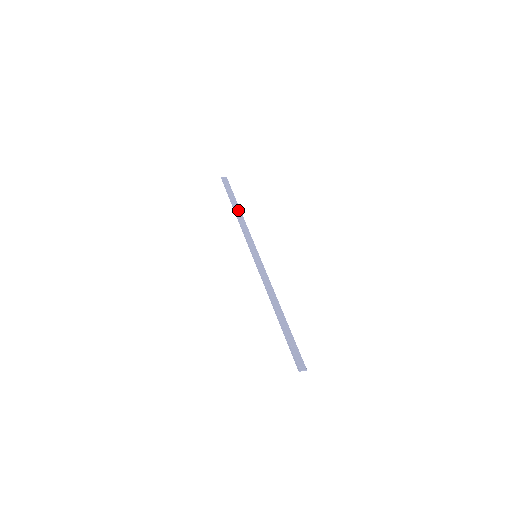
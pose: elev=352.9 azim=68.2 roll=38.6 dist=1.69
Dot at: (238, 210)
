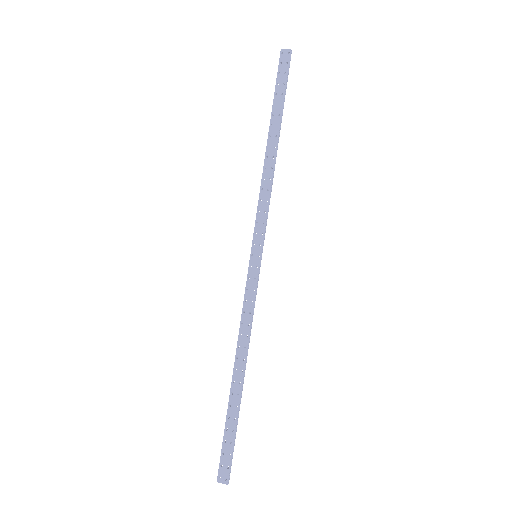
Dot at: (273, 142)
